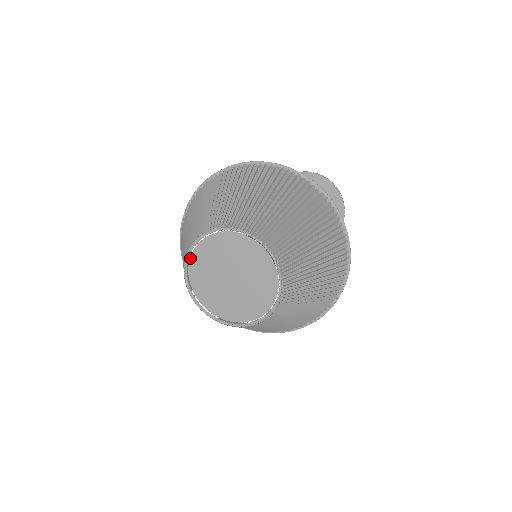
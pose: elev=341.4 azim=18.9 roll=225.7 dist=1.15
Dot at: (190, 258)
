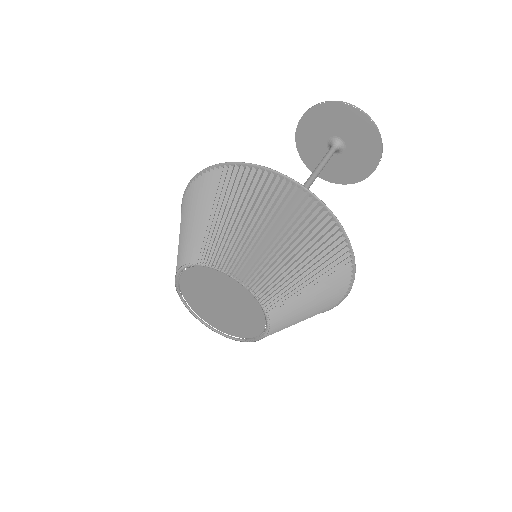
Dot at: occluded
